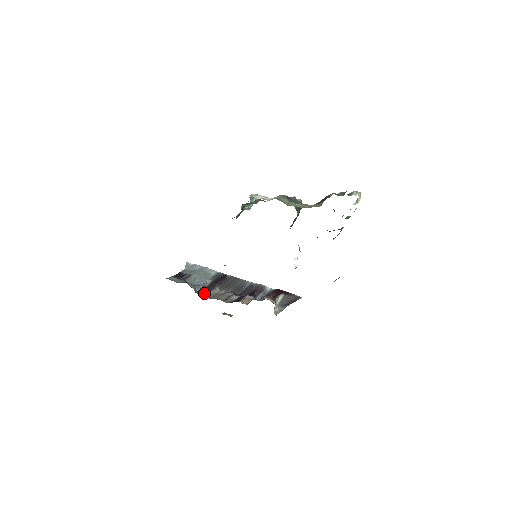
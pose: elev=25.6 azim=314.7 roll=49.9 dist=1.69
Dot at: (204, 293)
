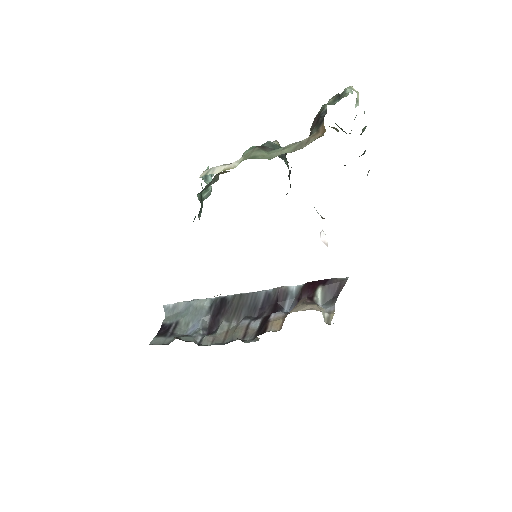
Dot at: (210, 340)
